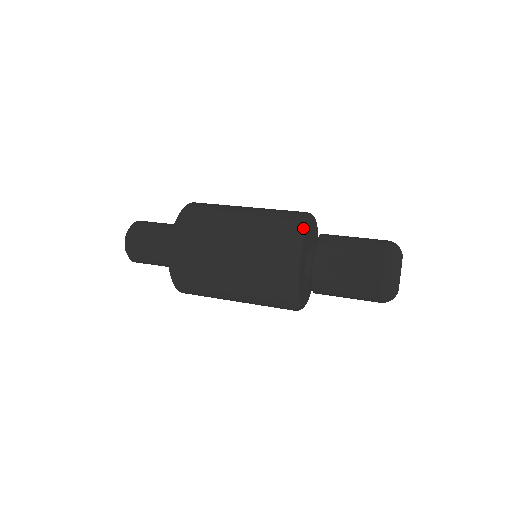
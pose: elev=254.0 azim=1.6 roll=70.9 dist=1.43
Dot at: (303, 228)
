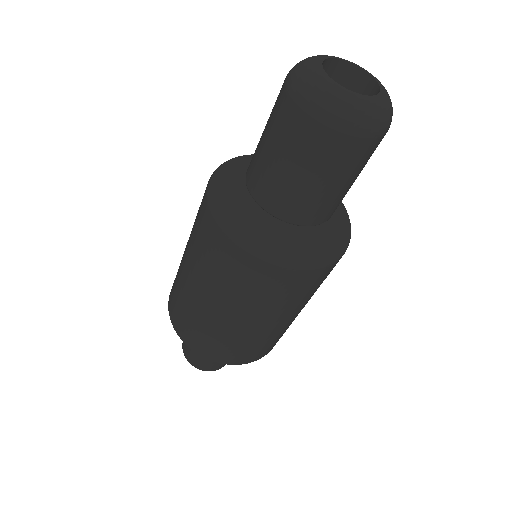
Dot at: (241, 156)
